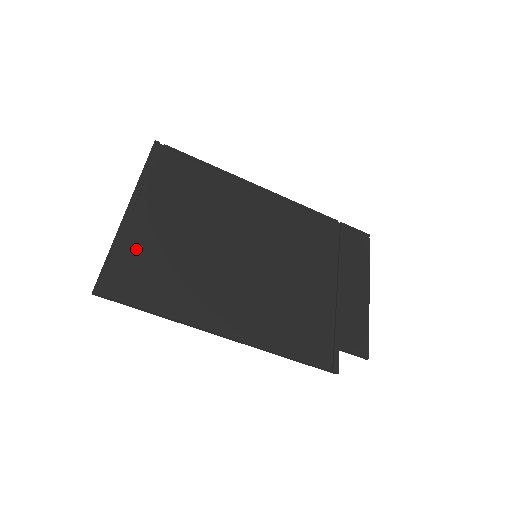
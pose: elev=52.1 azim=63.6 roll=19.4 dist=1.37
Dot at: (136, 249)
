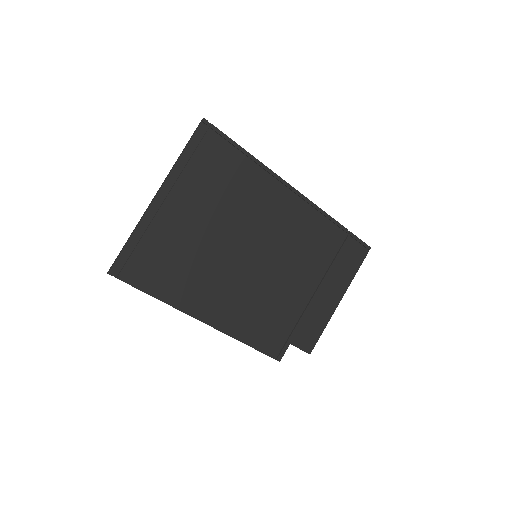
Dot at: (153, 239)
